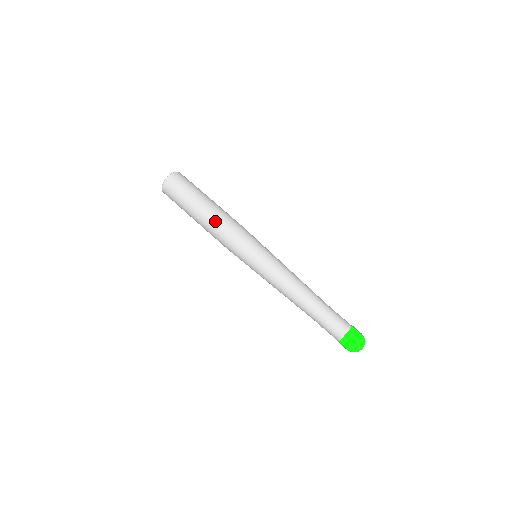
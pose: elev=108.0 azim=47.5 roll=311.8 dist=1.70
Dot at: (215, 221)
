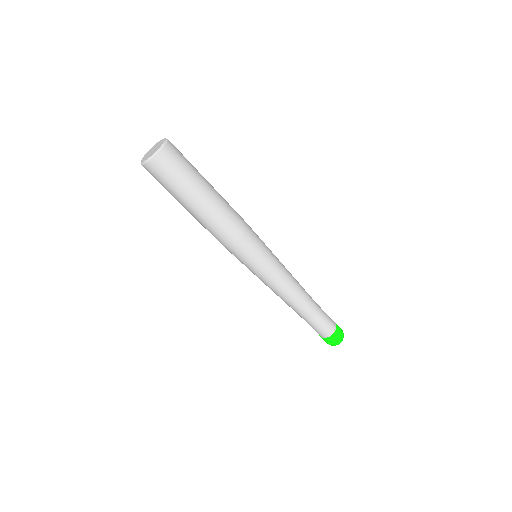
Dot at: (223, 218)
